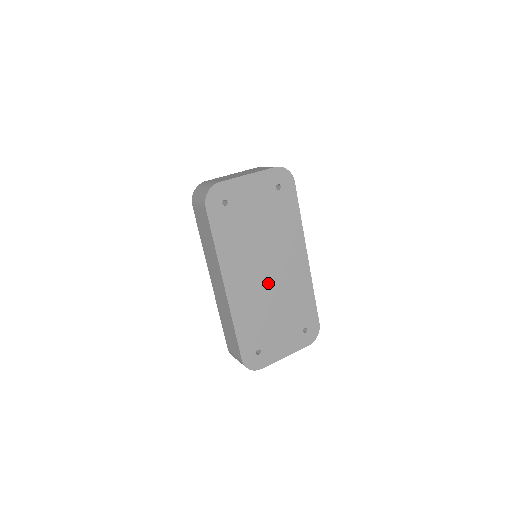
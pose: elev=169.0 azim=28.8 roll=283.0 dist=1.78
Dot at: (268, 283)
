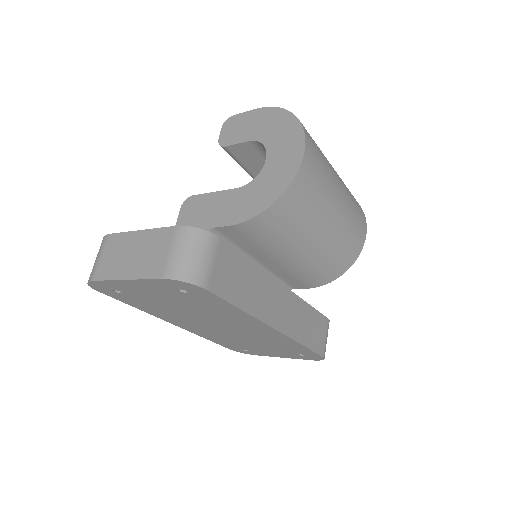
Dot at: (227, 331)
